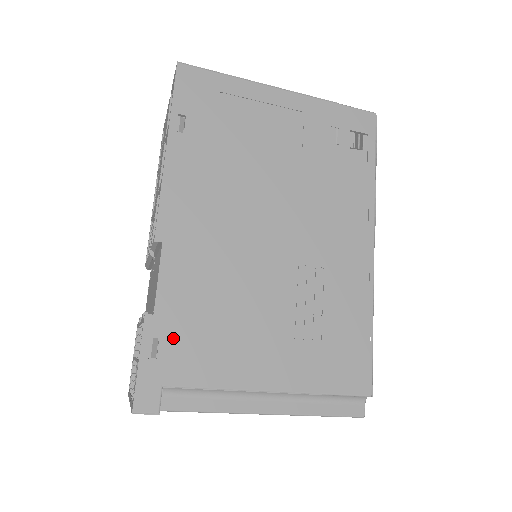
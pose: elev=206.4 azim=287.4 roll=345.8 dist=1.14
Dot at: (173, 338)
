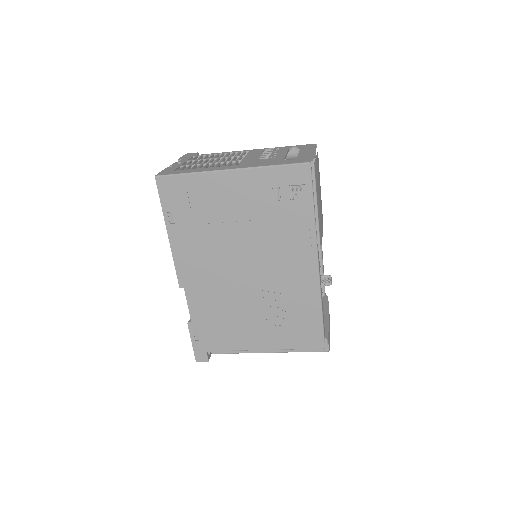
Dot at: (204, 331)
